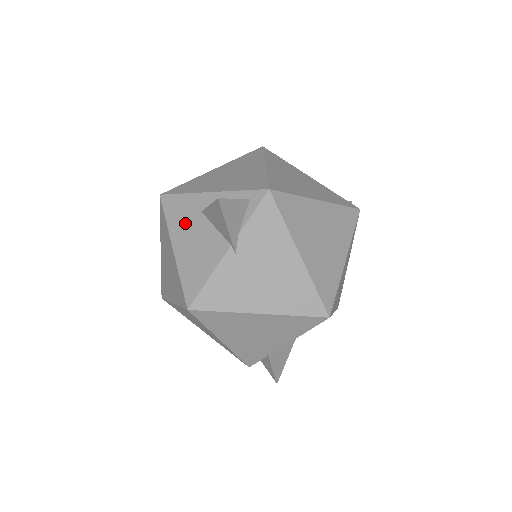
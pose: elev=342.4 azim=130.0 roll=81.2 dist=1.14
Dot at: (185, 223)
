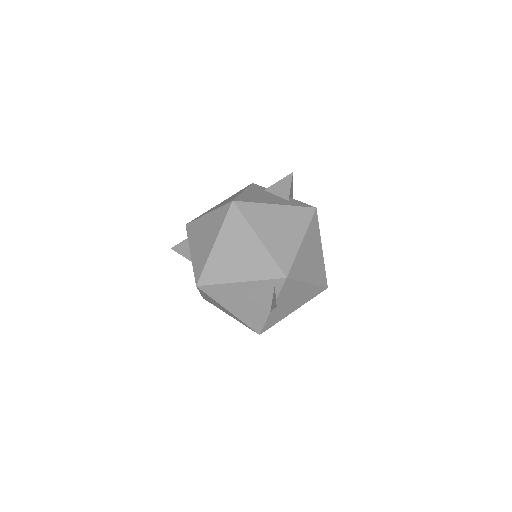
Dot at: (230, 299)
